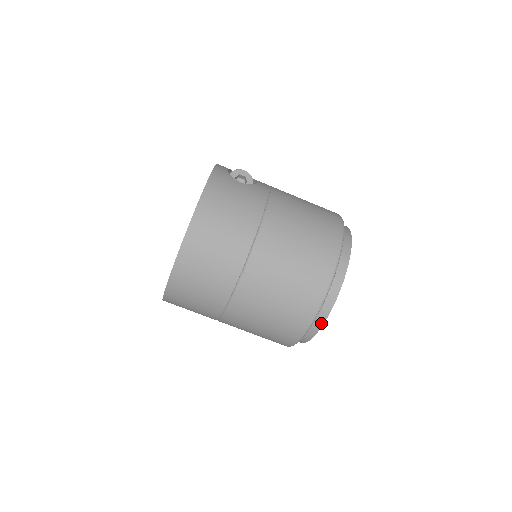
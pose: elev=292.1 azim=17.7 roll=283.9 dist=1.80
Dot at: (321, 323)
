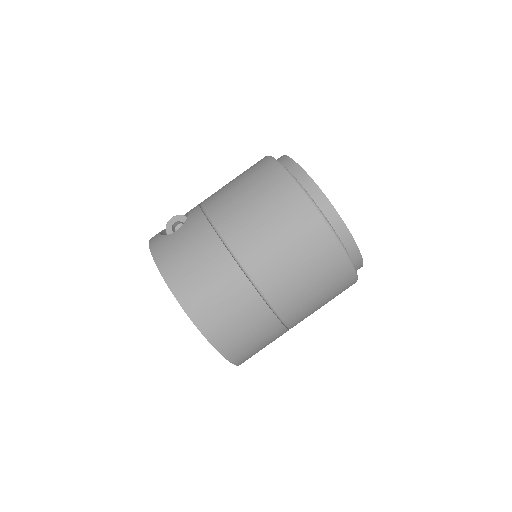
Dot at: (351, 241)
